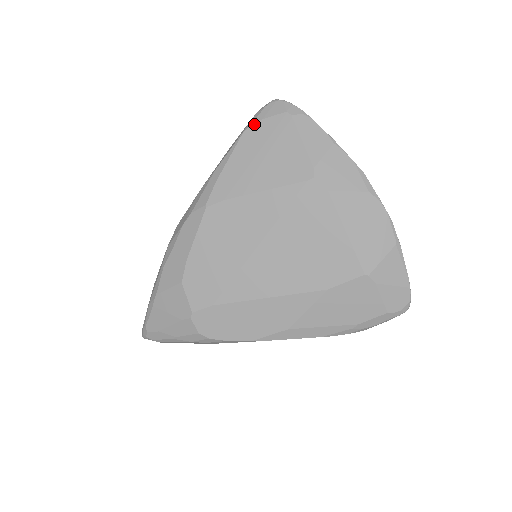
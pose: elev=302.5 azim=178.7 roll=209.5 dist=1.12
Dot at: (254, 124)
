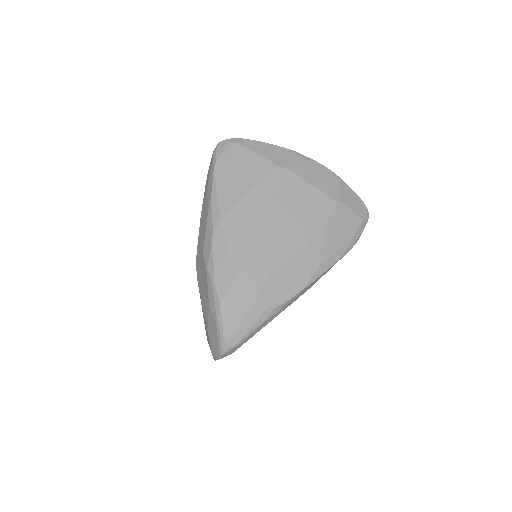
Dot at: (218, 160)
